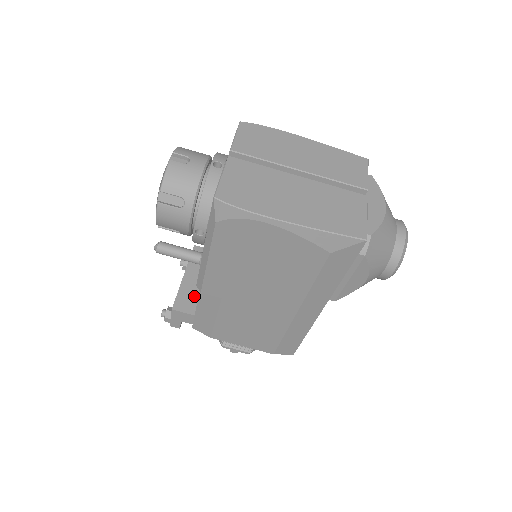
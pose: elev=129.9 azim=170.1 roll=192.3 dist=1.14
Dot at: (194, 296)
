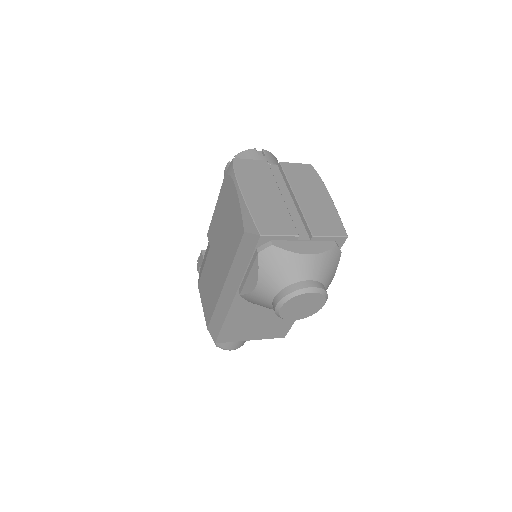
Dot at: occluded
